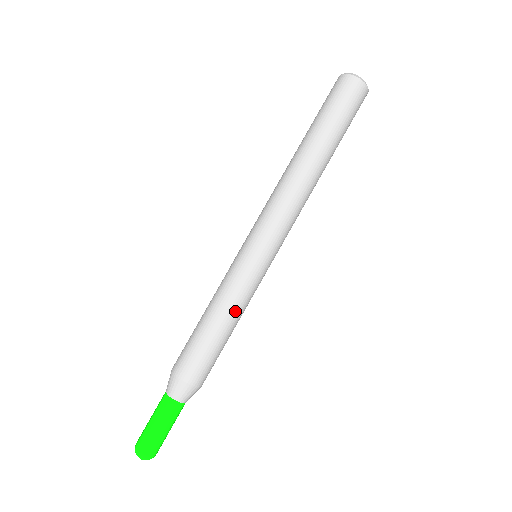
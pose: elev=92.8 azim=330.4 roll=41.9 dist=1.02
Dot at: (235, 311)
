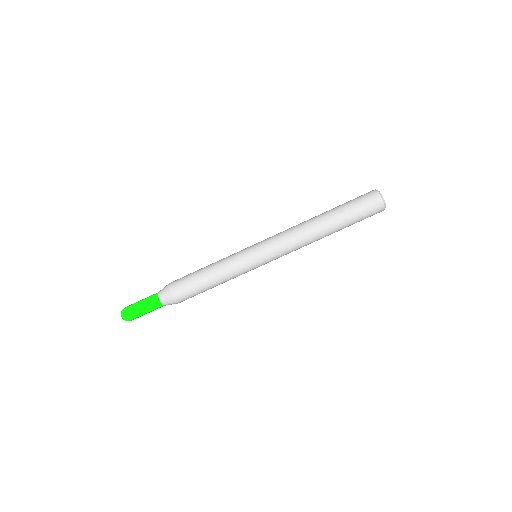
Dot at: (221, 273)
